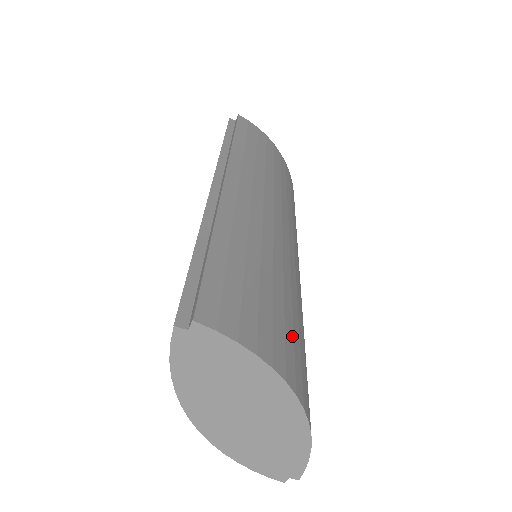
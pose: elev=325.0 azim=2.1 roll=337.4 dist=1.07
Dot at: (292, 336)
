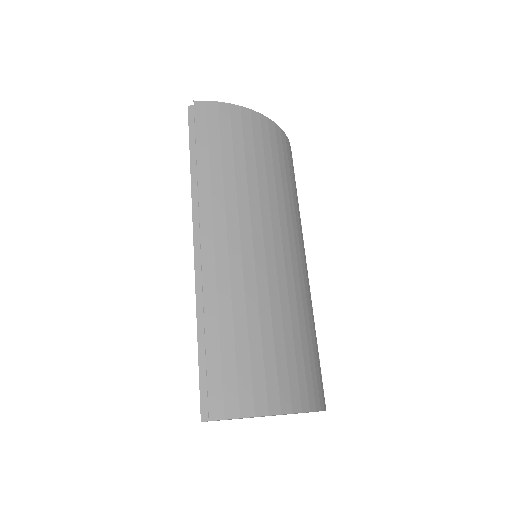
Dot at: (285, 363)
